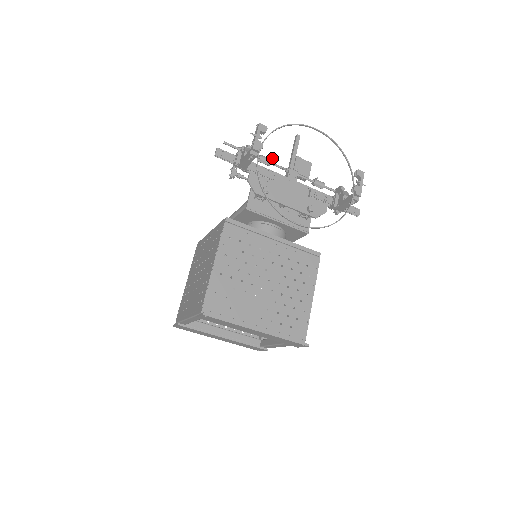
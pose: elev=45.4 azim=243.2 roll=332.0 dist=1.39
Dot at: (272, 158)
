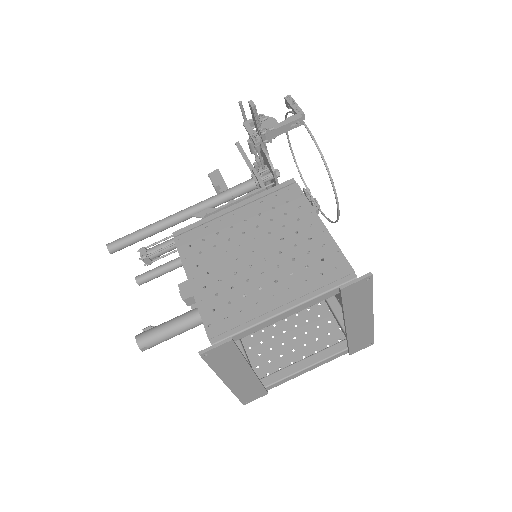
Dot at: occluded
